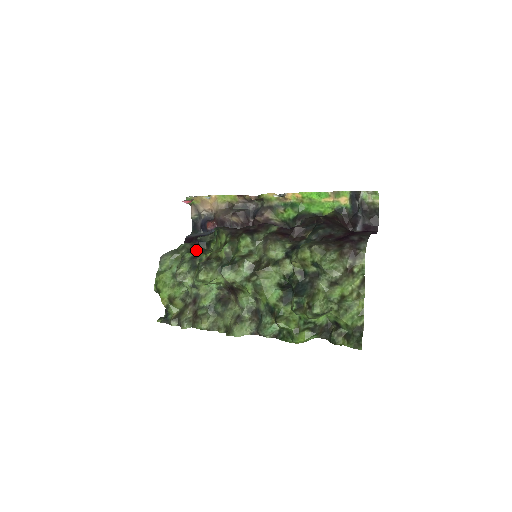
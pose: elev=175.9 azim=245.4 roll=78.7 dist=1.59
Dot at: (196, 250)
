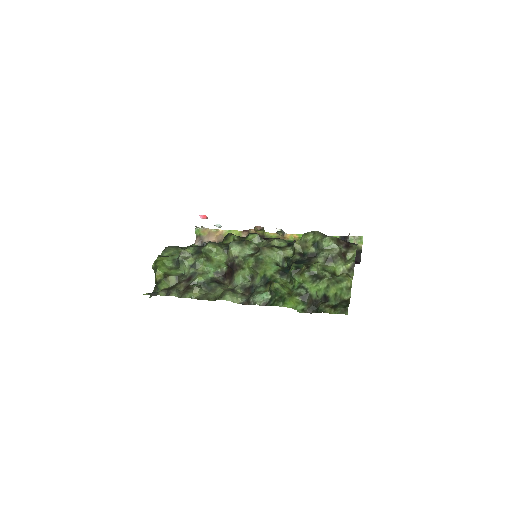
Dot at: occluded
